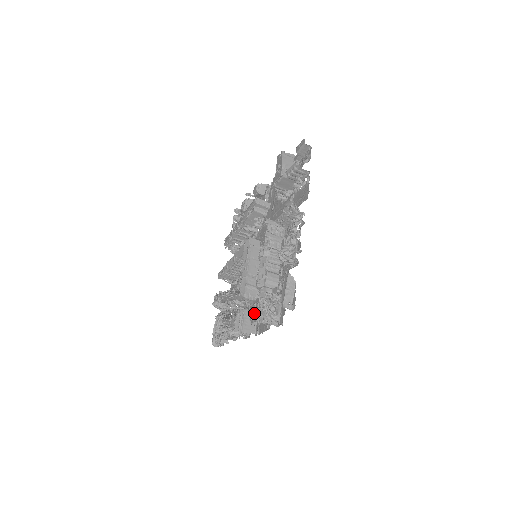
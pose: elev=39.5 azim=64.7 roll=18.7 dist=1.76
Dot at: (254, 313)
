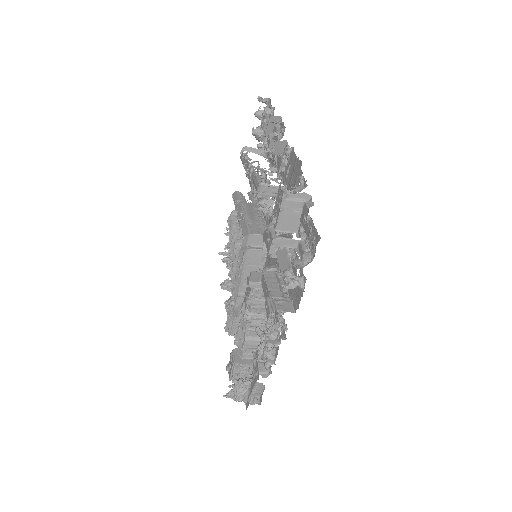
Dot at: (230, 367)
